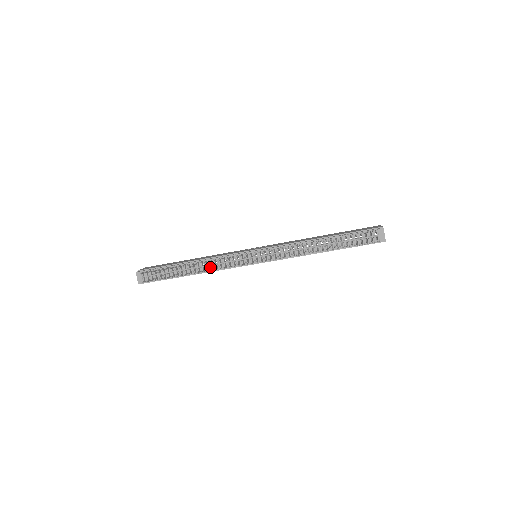
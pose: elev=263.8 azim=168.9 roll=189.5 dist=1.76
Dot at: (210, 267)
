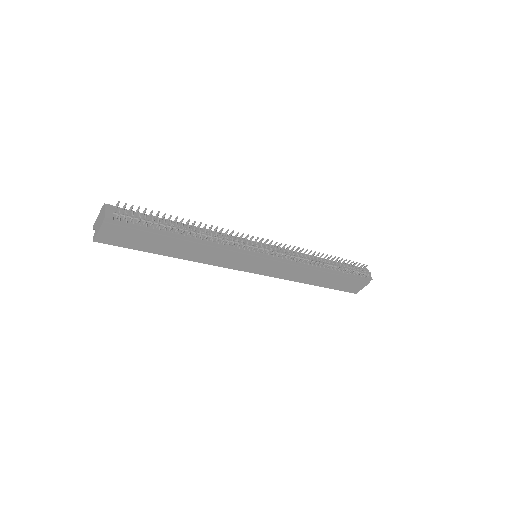
Dot at: occluded
